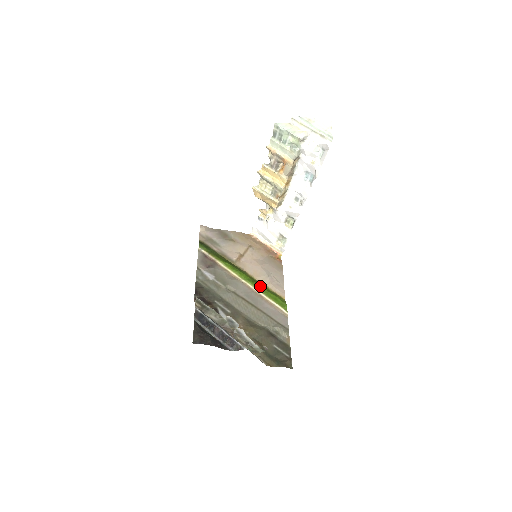
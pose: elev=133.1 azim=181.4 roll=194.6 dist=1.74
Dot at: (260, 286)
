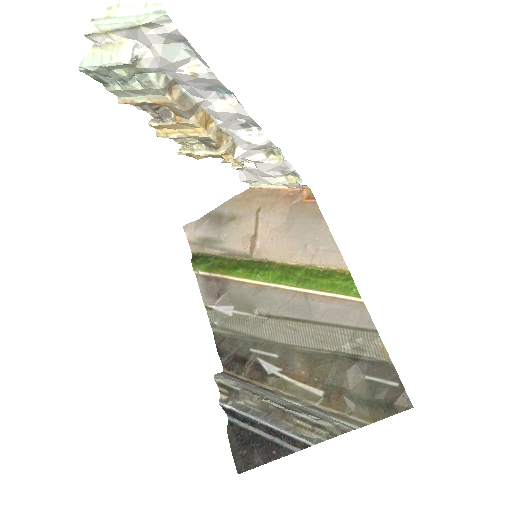
Dot at: (301, 275)
